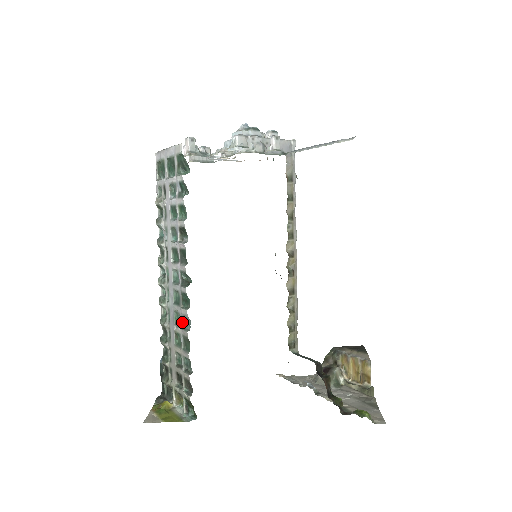
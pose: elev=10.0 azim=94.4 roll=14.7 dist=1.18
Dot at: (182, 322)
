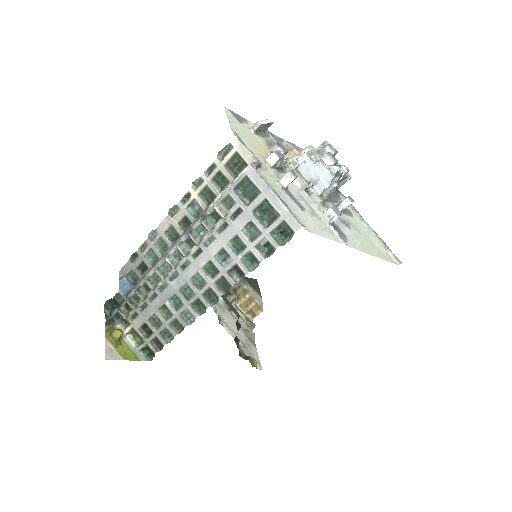
Dot at: (182, 311)
